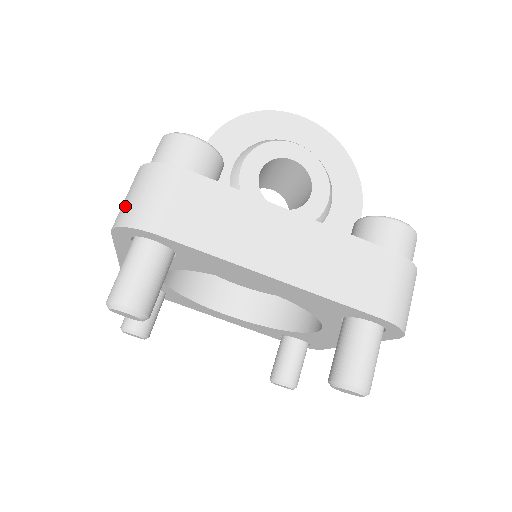
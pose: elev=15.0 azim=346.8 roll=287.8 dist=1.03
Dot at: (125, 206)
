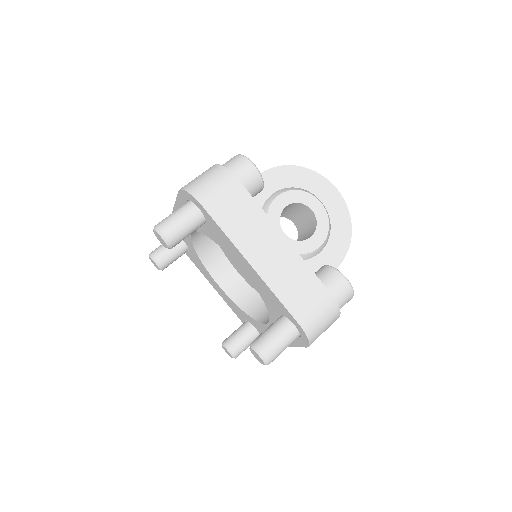
Dot at: (194, 181)
